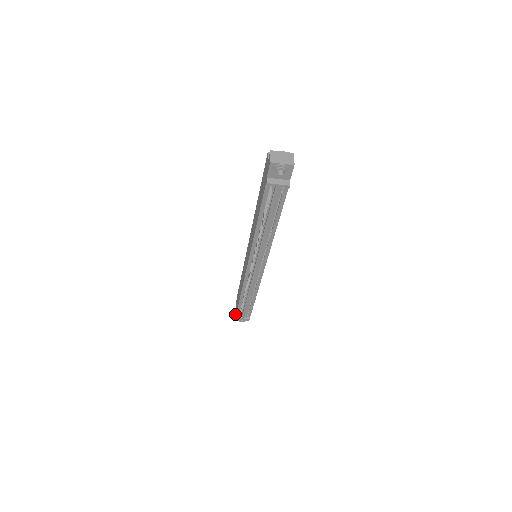
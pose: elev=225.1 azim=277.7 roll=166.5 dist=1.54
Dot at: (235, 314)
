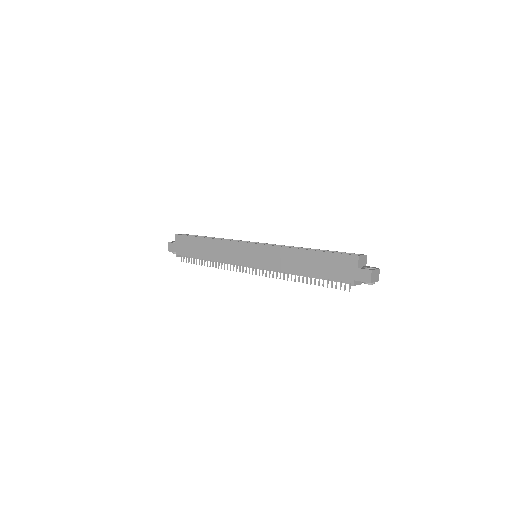
Dot at: (174, 250)
